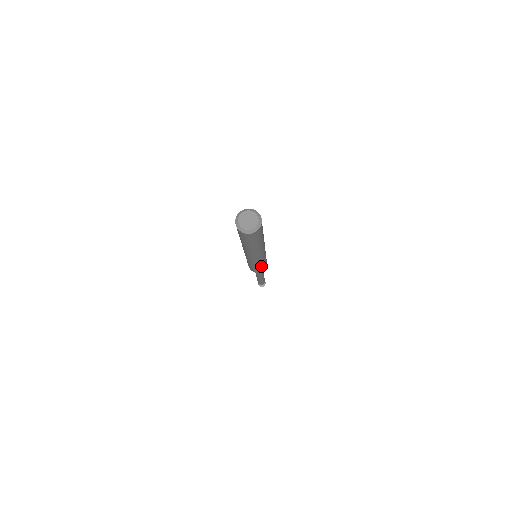
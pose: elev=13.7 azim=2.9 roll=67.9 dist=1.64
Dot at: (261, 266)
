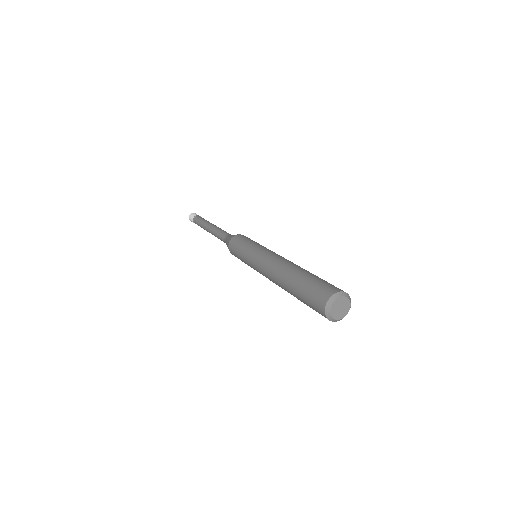
Dot at: occluded
